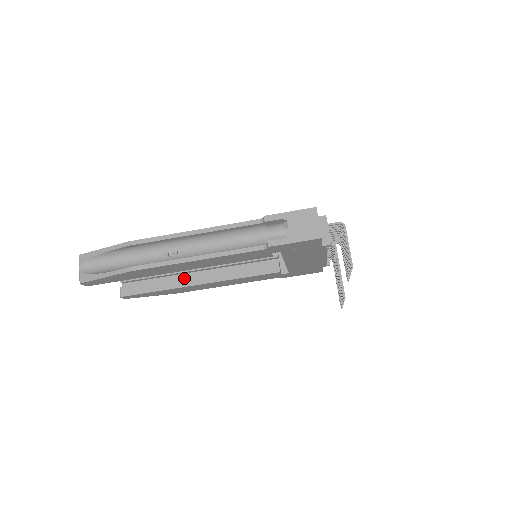
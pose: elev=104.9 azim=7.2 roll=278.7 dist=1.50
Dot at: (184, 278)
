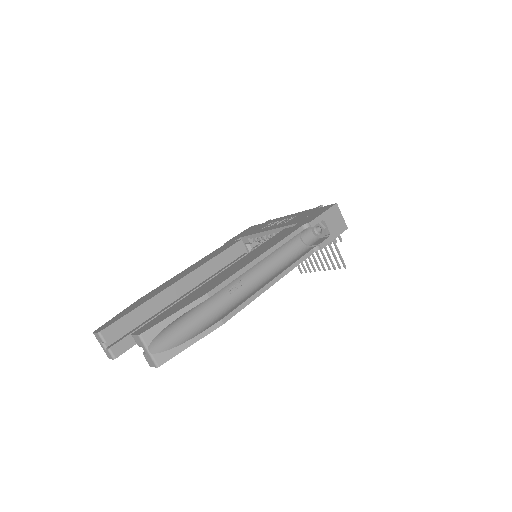
Dot at: occluded
